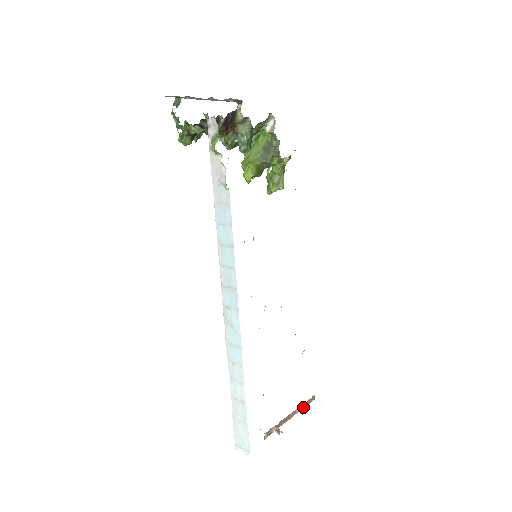
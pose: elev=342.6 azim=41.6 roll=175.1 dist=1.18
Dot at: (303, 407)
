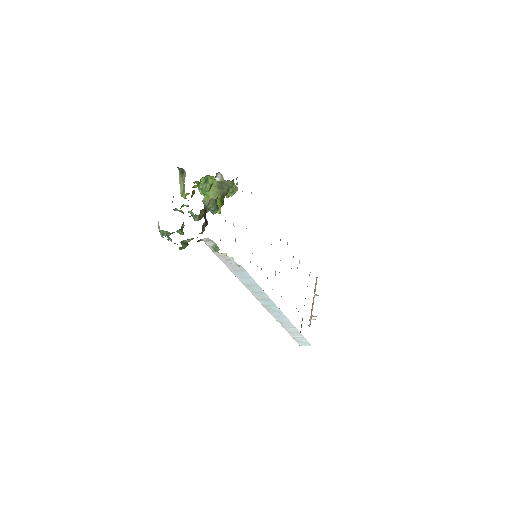
Dot at: (315, 289)
